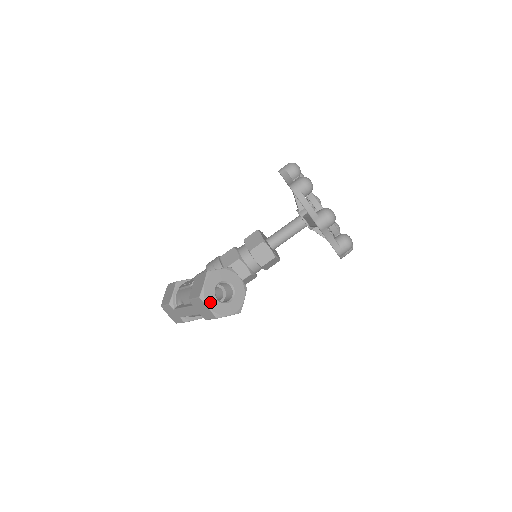
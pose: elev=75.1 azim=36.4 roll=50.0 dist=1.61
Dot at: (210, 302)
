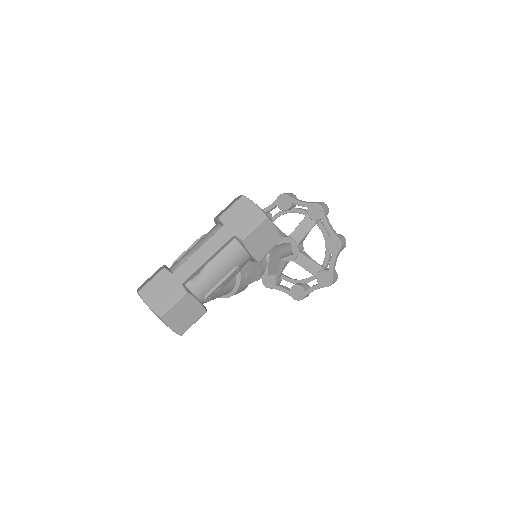
Dot at: (254, 204)
